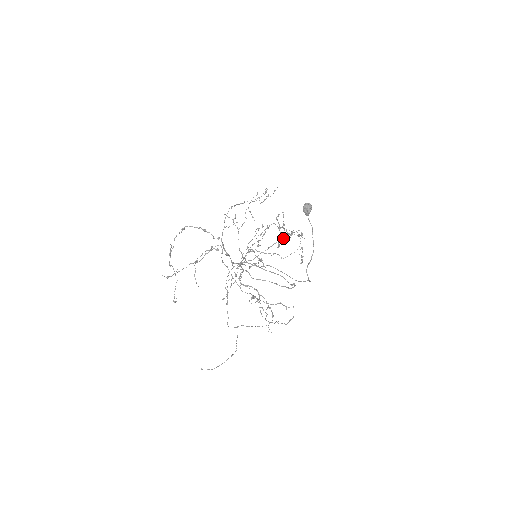
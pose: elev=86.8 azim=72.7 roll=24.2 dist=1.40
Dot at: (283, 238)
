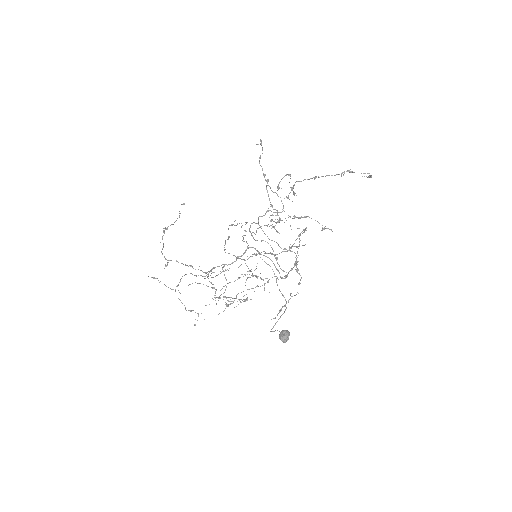
Dot at: (295, 253)
